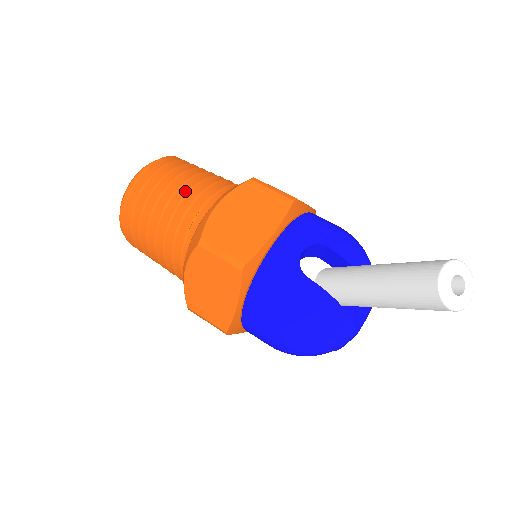
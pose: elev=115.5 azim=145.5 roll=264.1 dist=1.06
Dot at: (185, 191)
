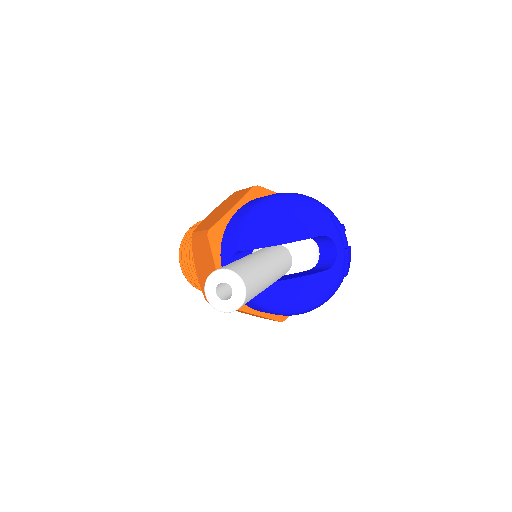
Dot at: occluded
